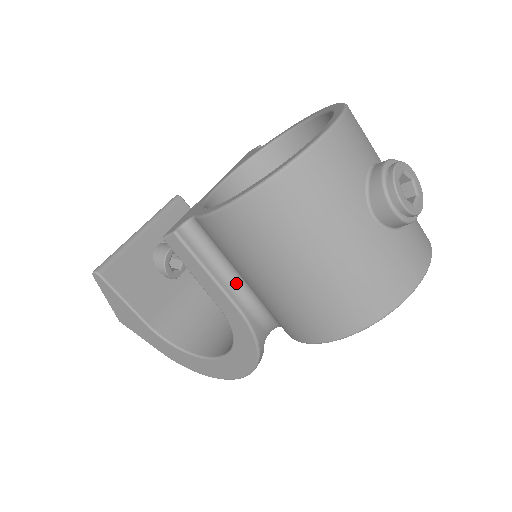
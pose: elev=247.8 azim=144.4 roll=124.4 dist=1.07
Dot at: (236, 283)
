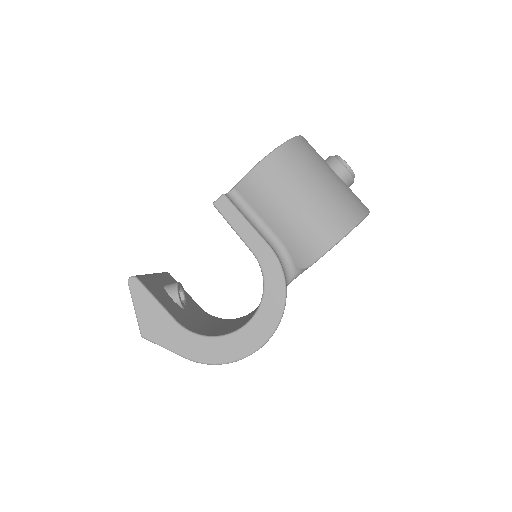
Dot at: (263, 233)
